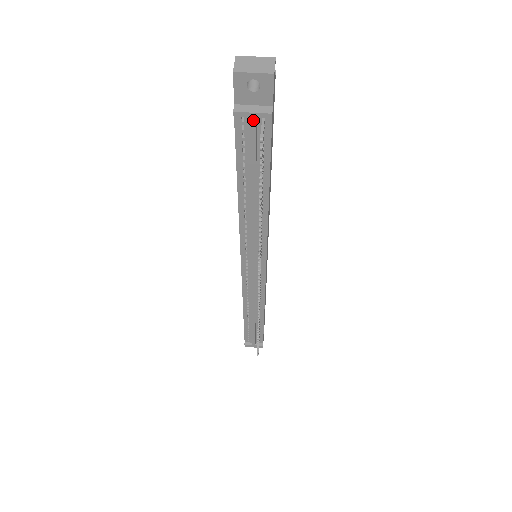
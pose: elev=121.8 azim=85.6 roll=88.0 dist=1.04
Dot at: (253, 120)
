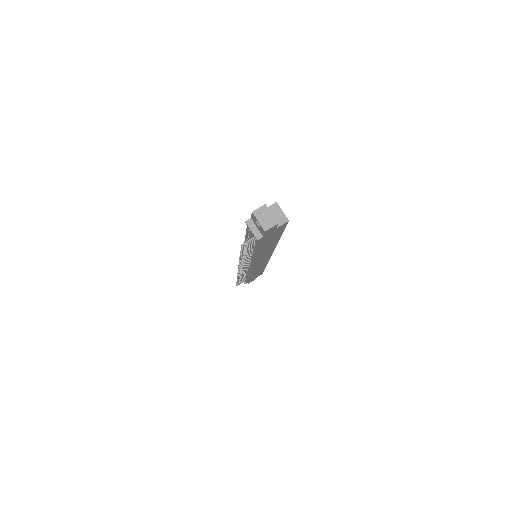
Dot at: (251, 232)
